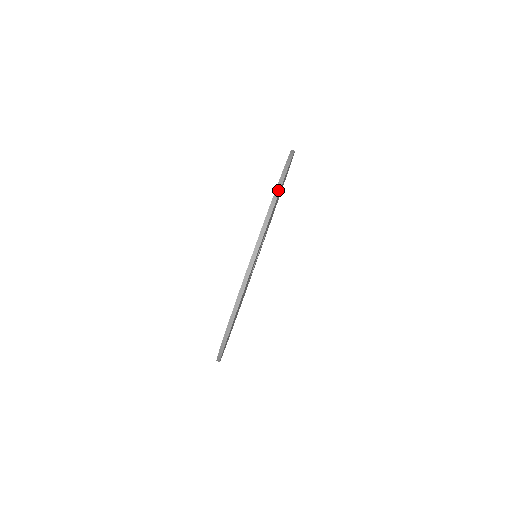
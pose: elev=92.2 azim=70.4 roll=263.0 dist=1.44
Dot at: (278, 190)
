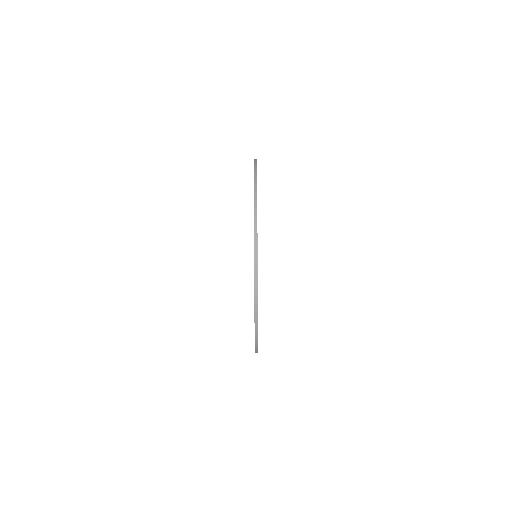
Dot at: (256, 257)
